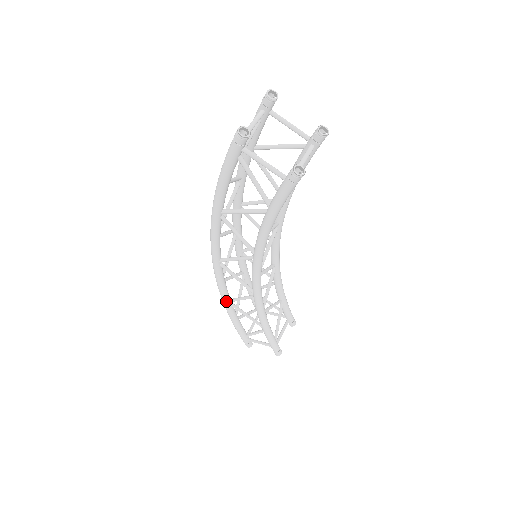
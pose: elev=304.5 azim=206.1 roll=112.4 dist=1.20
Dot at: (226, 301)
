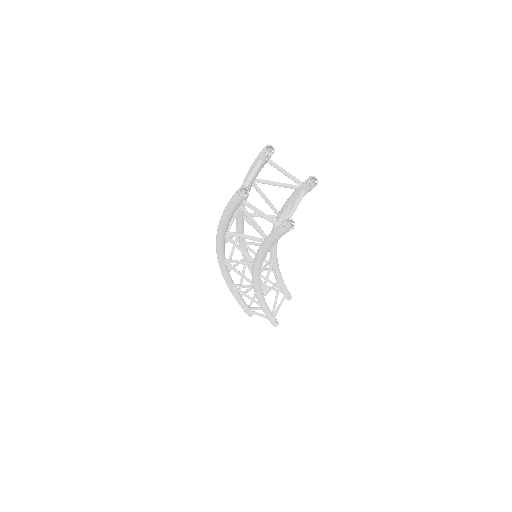
Dot at: (230, 286)
